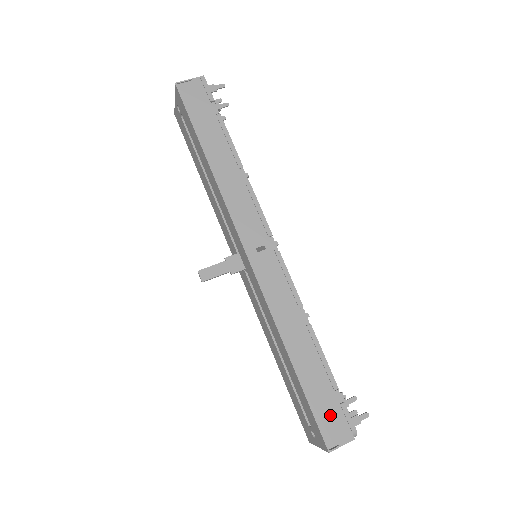
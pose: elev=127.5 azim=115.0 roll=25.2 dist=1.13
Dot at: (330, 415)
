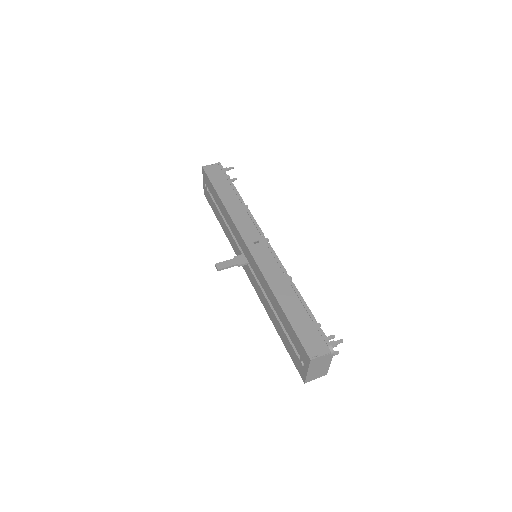
Dot at: (310, 336)
